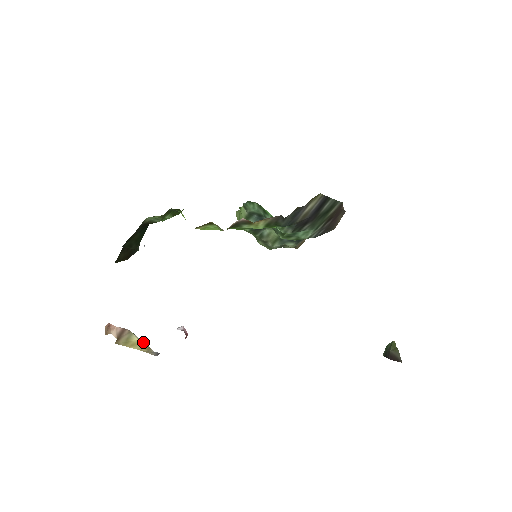
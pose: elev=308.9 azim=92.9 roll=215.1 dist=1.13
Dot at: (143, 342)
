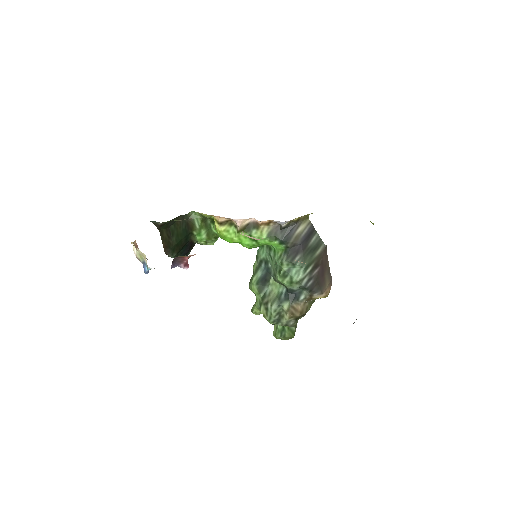
Dot at: occluded
